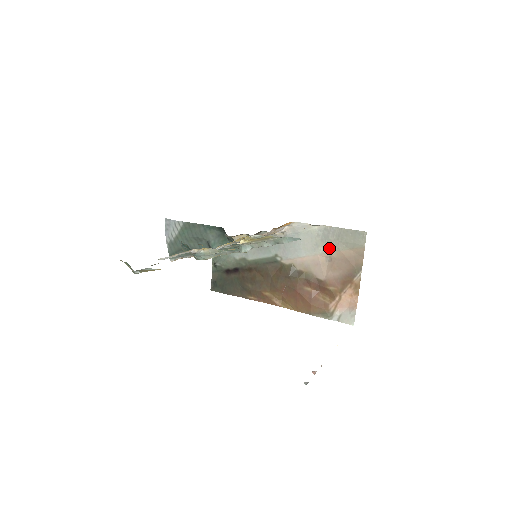
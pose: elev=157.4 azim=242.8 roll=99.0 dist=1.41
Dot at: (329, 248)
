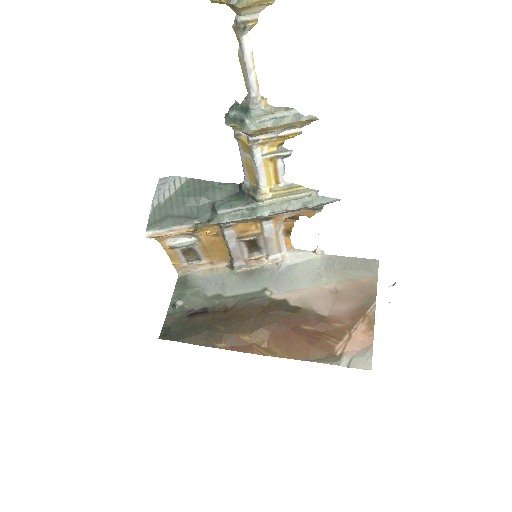
Dot at: (334, 278)
